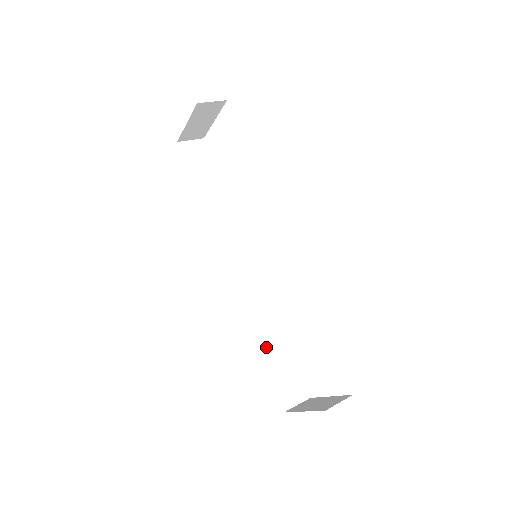
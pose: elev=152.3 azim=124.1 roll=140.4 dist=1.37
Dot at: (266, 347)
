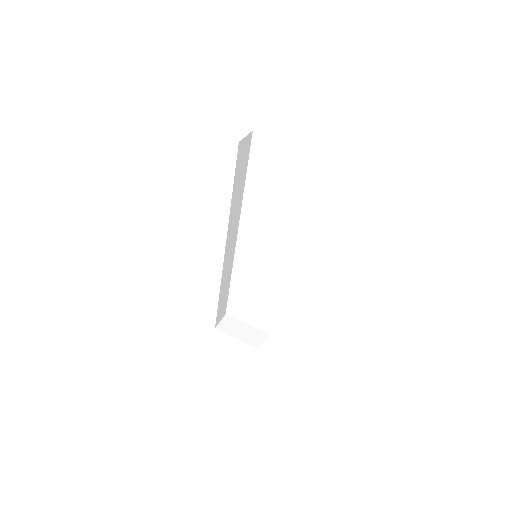
Dot at: (221, 295)
